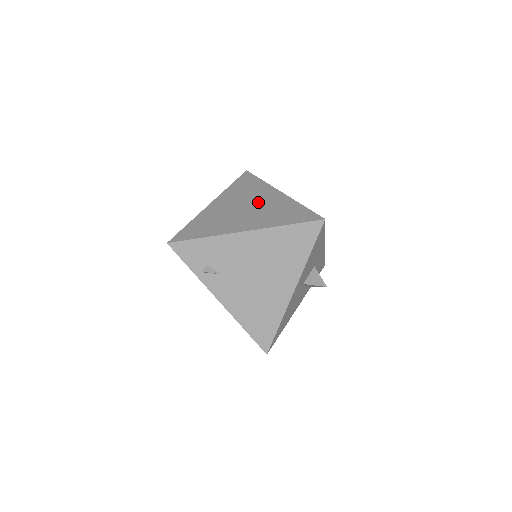
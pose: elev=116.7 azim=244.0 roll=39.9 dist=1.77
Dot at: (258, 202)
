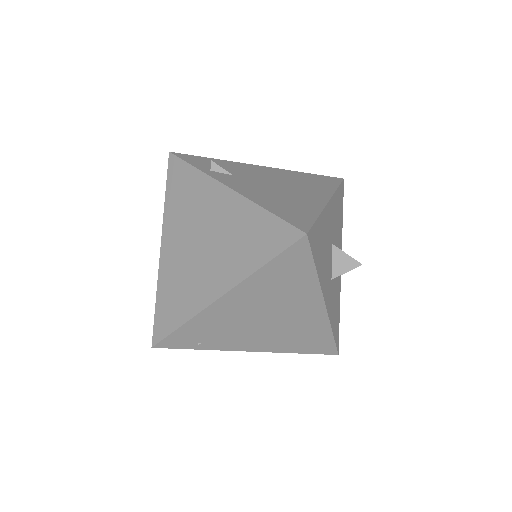
Dot at: occluded
